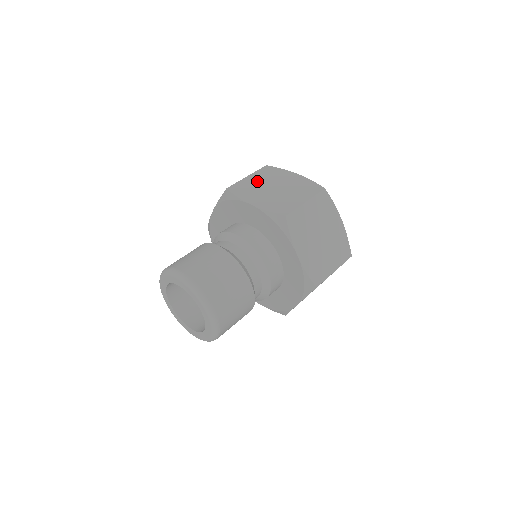
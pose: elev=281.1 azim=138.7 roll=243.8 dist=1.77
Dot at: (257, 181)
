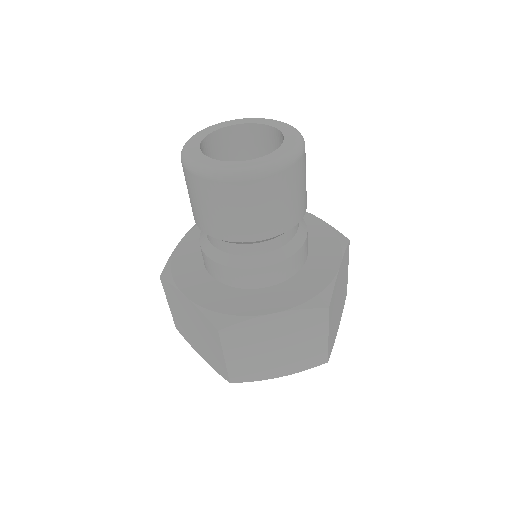
Dot at: occluded
